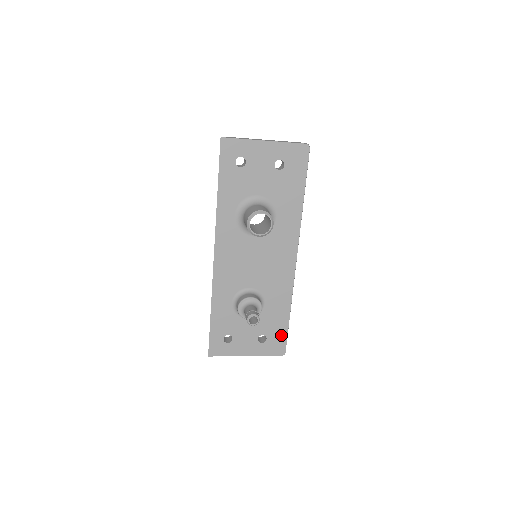
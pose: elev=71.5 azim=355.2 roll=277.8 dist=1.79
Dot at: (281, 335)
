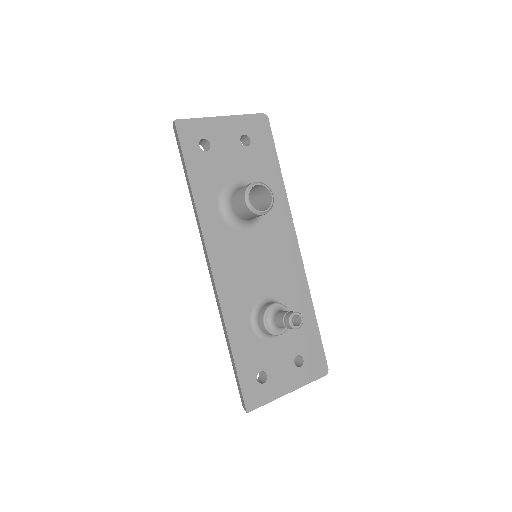
Dot at: (316, 347)
